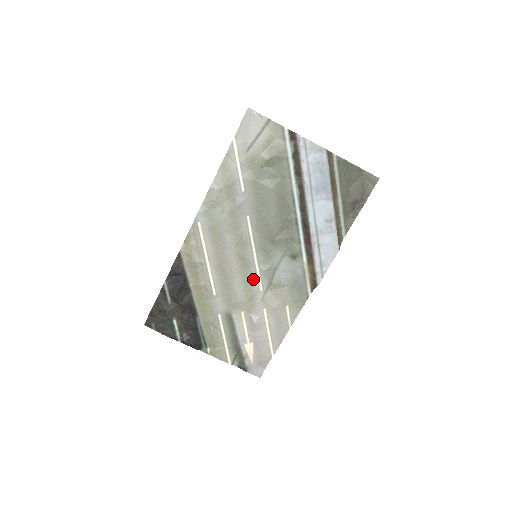
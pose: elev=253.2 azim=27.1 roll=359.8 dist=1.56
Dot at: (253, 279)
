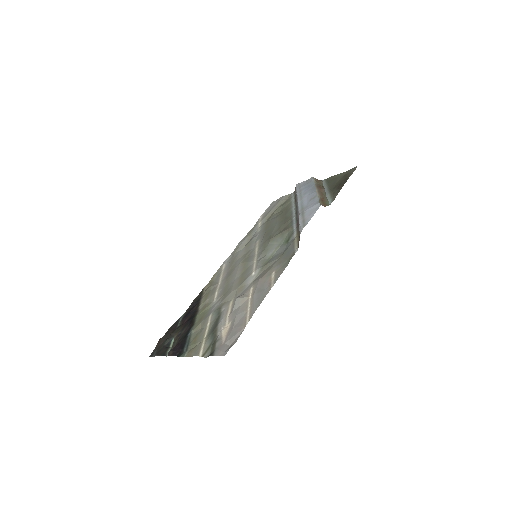
Dot at: (249, 272)
